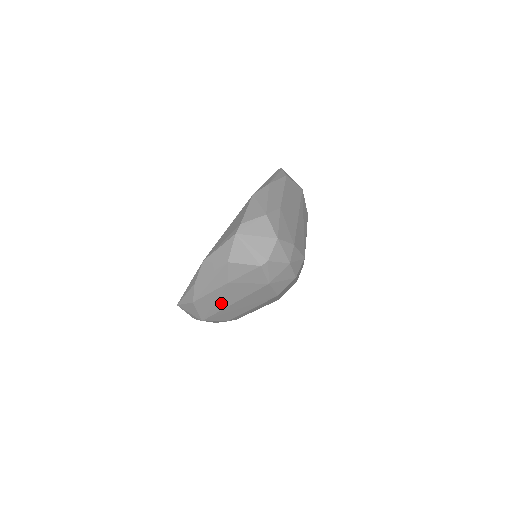
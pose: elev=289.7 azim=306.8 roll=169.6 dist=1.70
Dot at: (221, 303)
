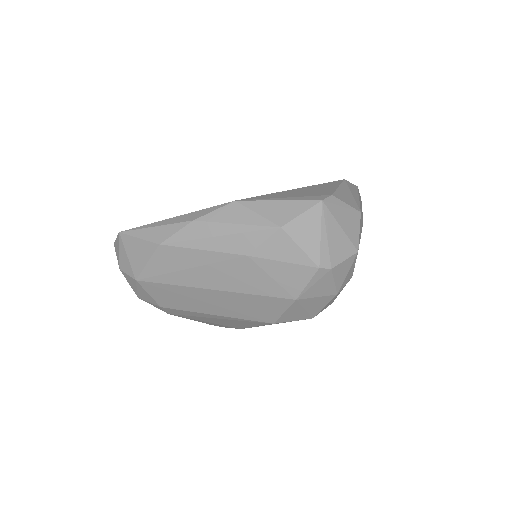
Dot at: (197, 276)
